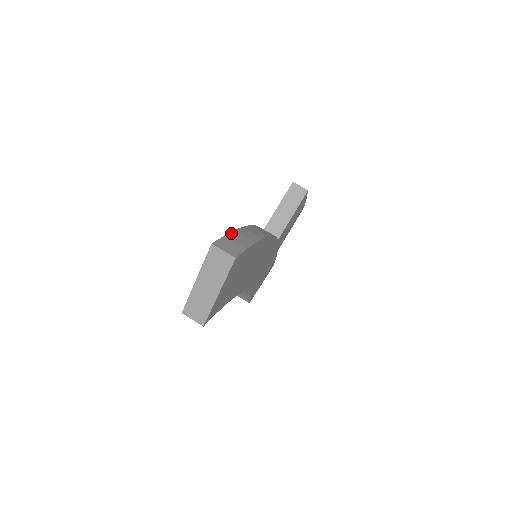
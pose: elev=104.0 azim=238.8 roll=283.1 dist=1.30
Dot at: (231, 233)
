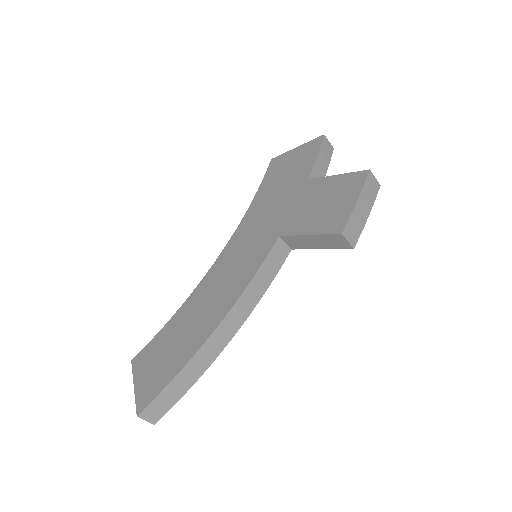
Dot at: (170, 384)
